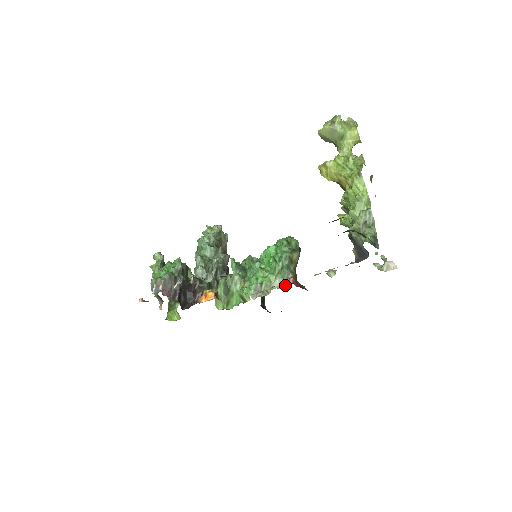
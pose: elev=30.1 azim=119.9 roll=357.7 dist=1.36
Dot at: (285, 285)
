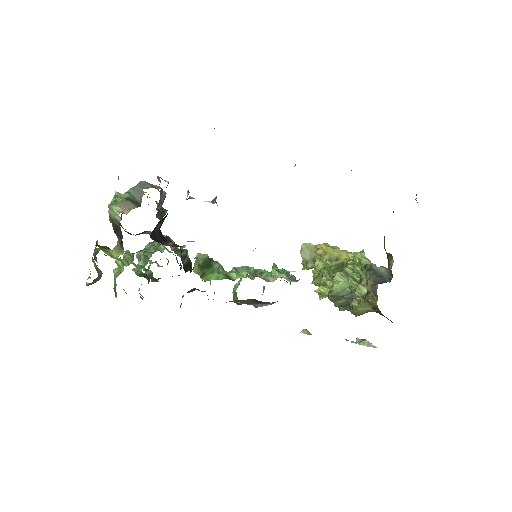
Dot at: (294, 281)
